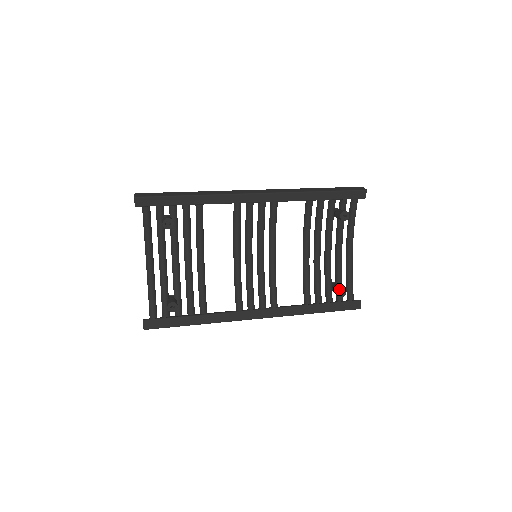
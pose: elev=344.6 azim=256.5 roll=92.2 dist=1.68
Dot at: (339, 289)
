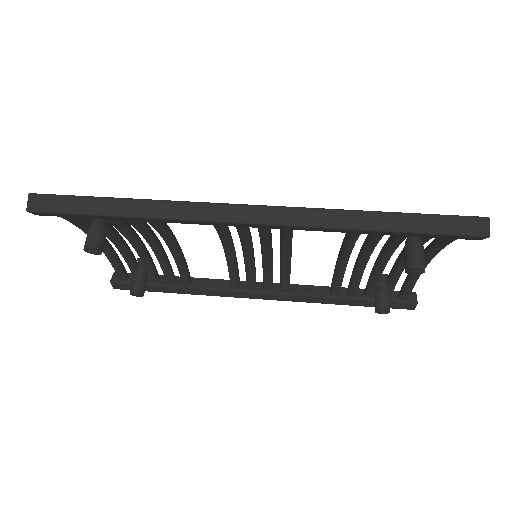
Dot at: (379, 310)
